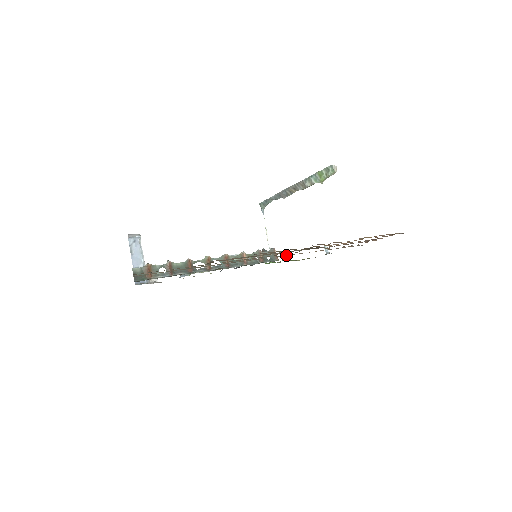
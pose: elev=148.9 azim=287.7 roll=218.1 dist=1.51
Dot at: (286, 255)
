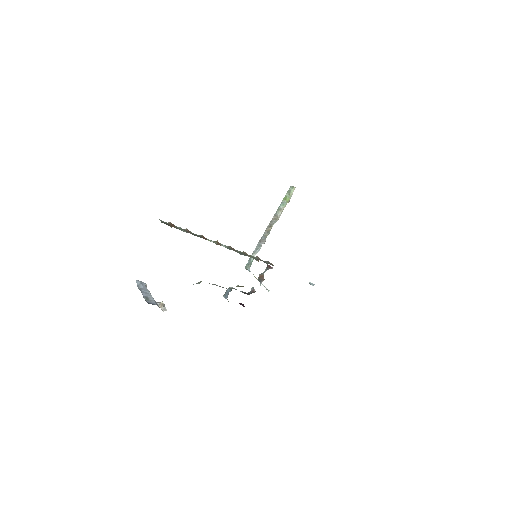
Dot at: occluded
